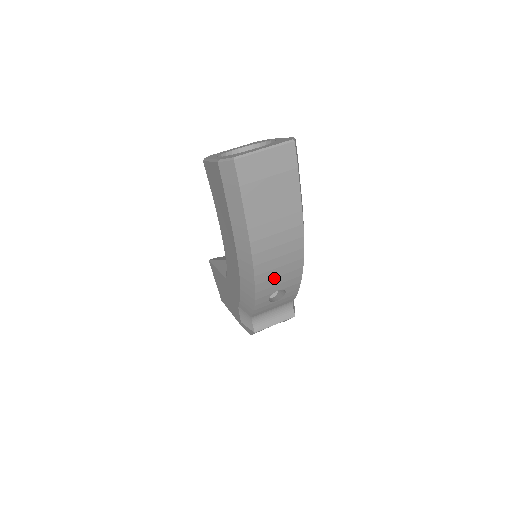
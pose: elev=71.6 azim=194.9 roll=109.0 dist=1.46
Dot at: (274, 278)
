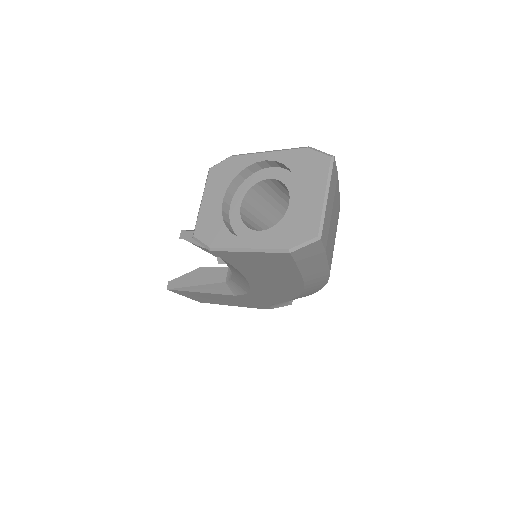
Dot at: occluded
